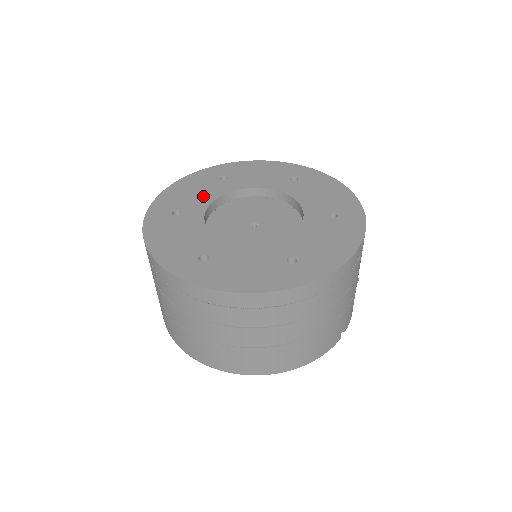
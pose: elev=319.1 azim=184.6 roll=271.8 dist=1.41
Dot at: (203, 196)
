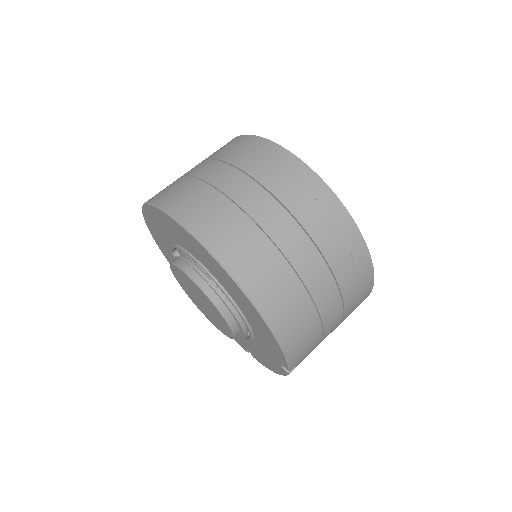
Dot at: occluded
